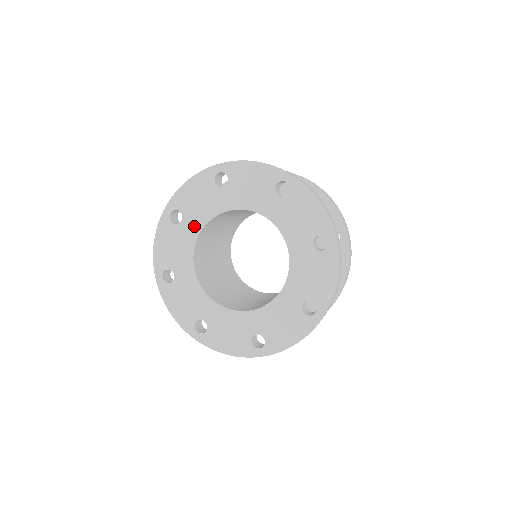
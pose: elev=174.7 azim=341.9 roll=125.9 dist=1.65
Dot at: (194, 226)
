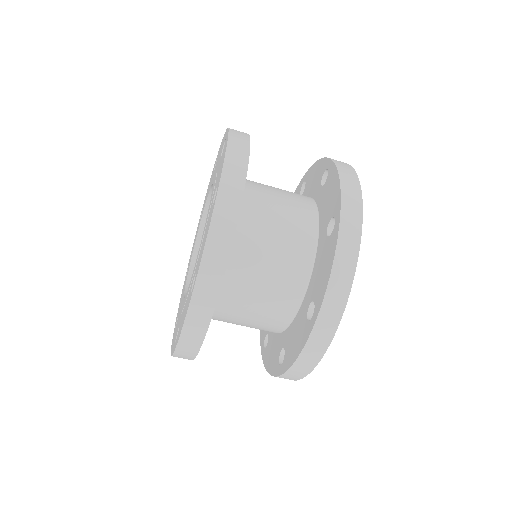
Dot at: occluded
